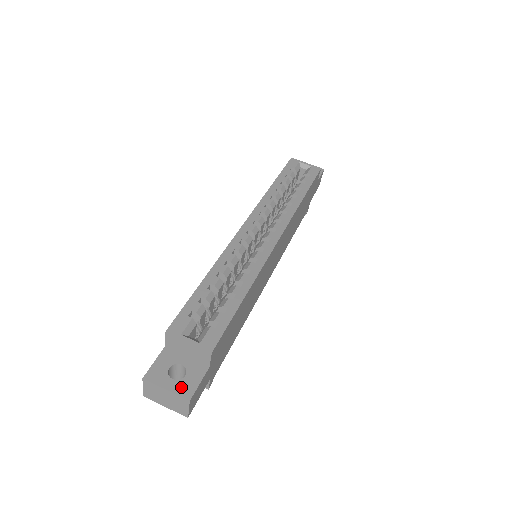
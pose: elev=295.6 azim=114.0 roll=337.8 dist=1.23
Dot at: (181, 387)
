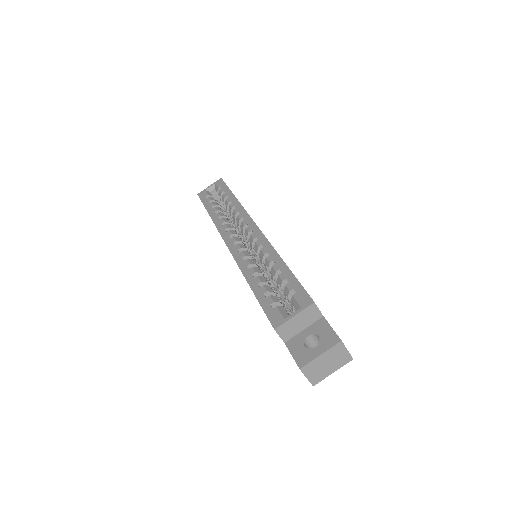
Dot at: (326, 343)
